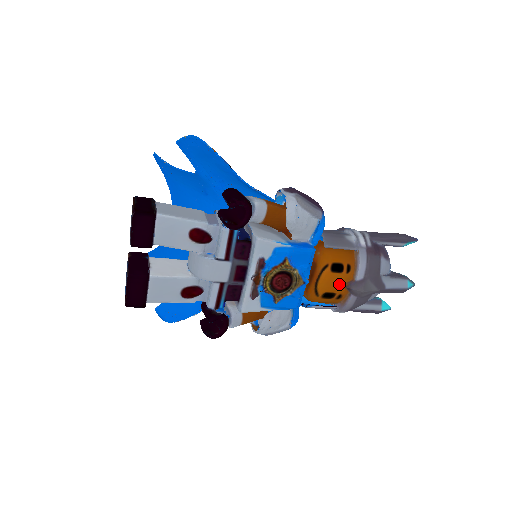
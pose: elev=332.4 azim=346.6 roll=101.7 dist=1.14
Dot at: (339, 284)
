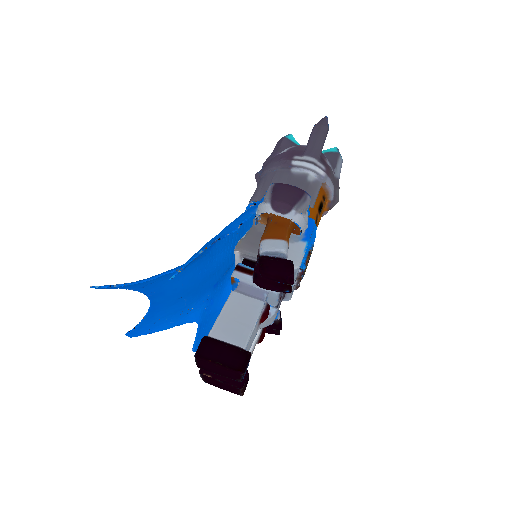
Dot at: (322, 213)
